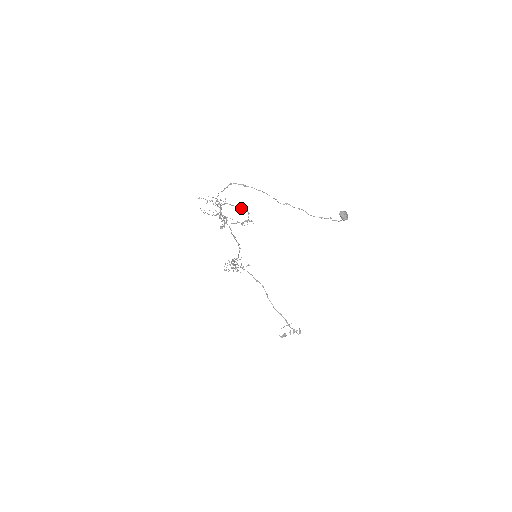
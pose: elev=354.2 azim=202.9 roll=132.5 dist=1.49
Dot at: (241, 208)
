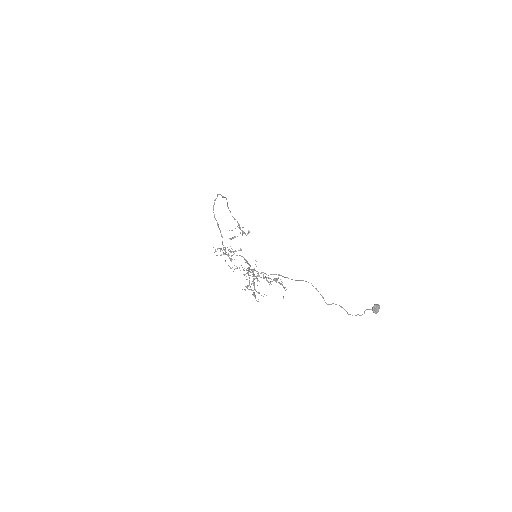
Dot at: (278, 282)
